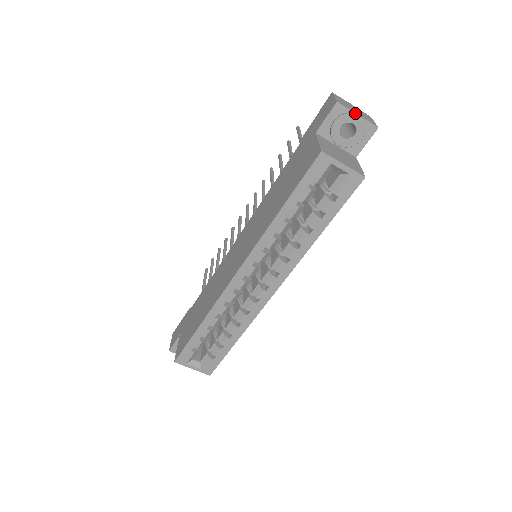
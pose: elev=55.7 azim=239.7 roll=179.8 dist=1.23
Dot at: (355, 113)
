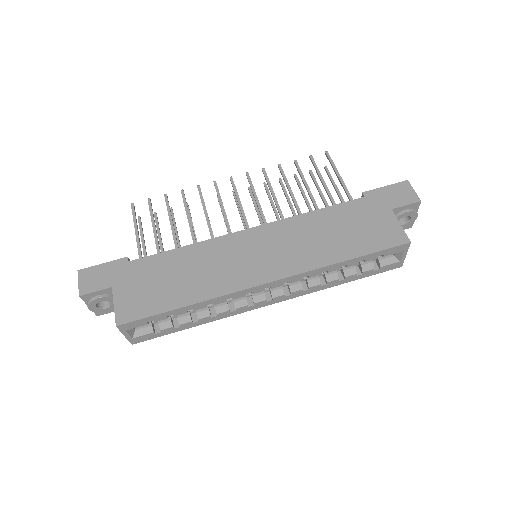
Dot at: (417, 213)
